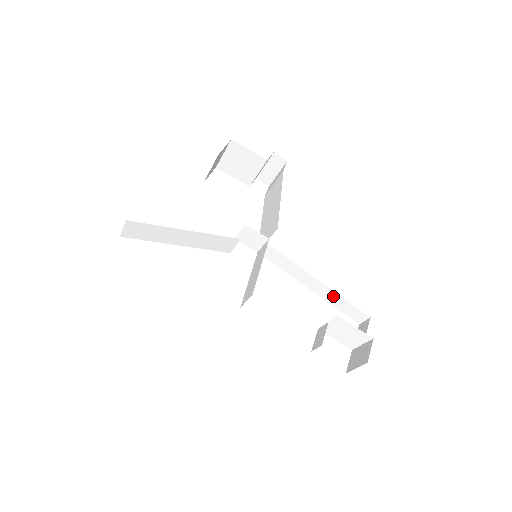
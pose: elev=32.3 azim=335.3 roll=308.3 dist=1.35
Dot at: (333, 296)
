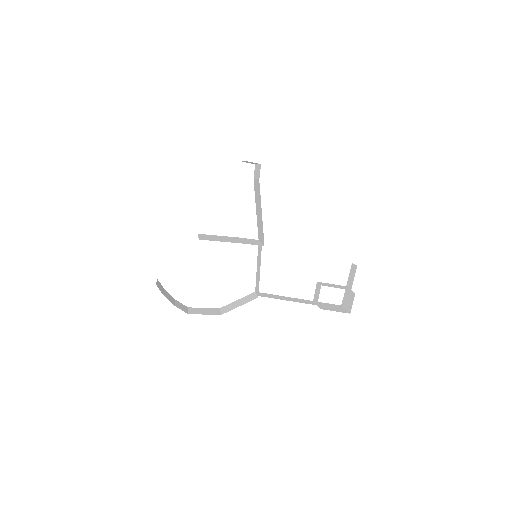
Dot at: occluded
